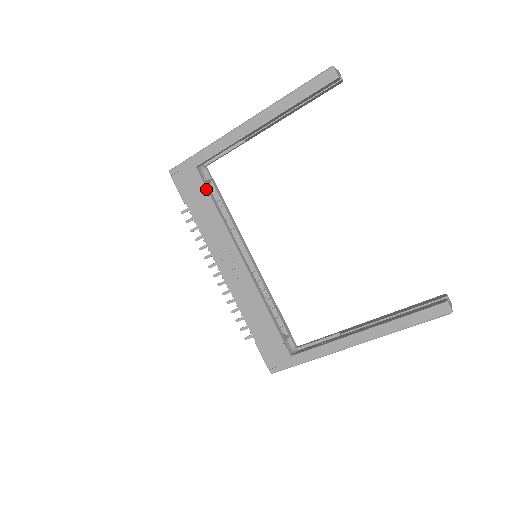
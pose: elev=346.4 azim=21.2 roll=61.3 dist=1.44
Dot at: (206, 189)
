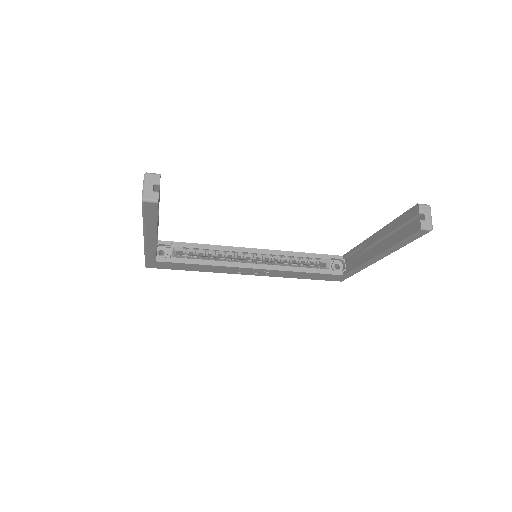
Dot at: (179, 263)
